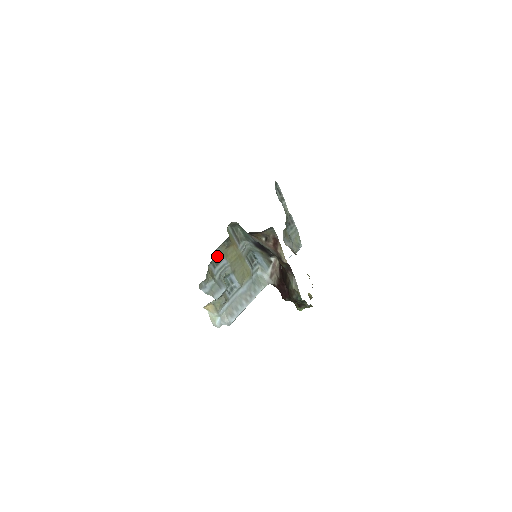
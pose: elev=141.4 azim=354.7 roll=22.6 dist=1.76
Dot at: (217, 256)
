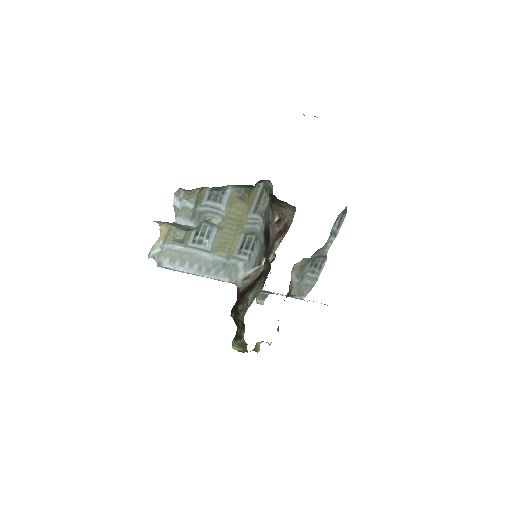
Dot at: (223, 193)
